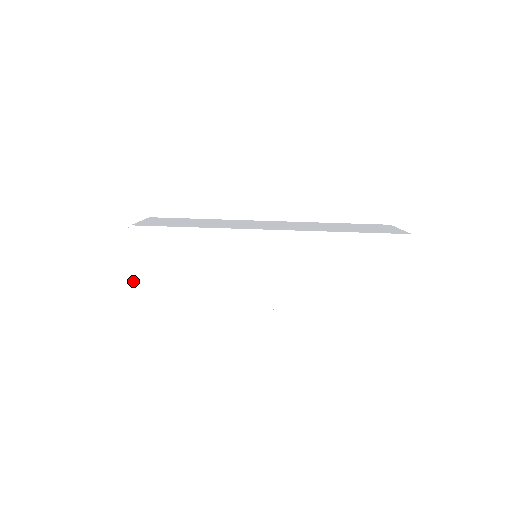
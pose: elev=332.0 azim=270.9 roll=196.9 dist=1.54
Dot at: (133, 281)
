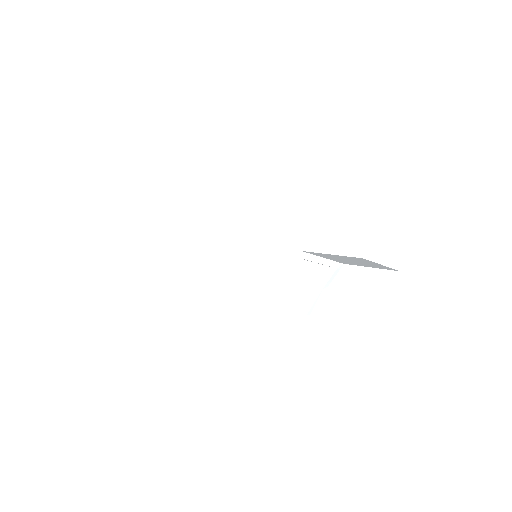
Dot at: (163, 249)
